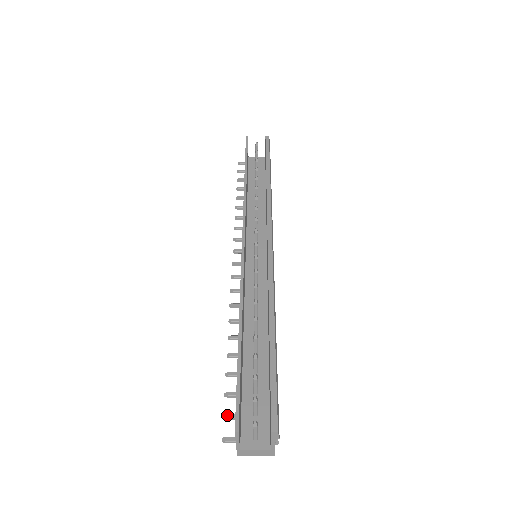
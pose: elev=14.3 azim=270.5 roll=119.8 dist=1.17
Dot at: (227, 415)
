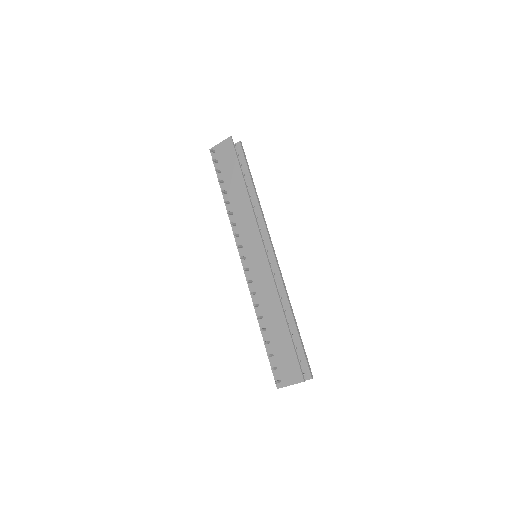
Dot at: (274, 368)
